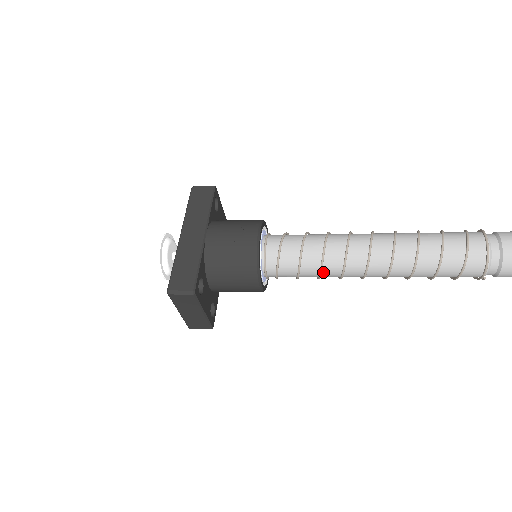
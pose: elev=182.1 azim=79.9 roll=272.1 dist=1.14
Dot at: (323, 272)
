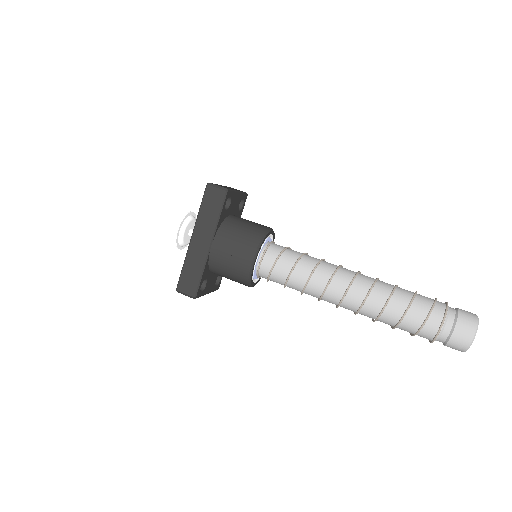
Dot at: occluded
